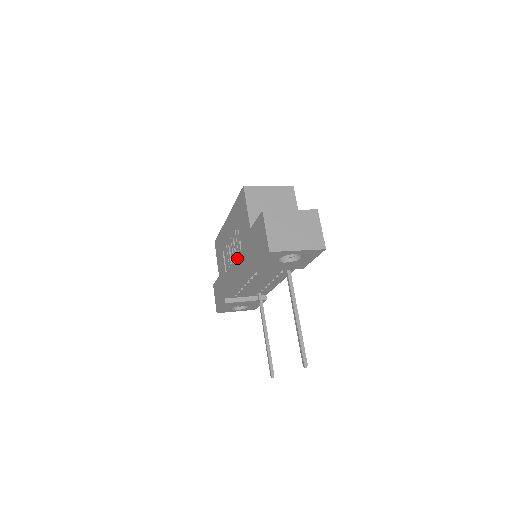
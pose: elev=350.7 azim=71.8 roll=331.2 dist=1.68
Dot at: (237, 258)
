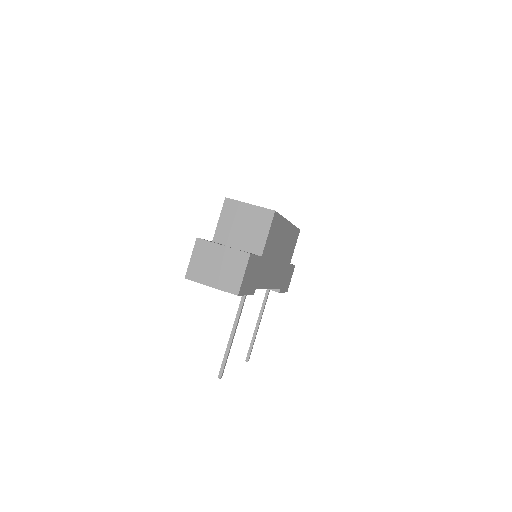
Dot at: occluded
